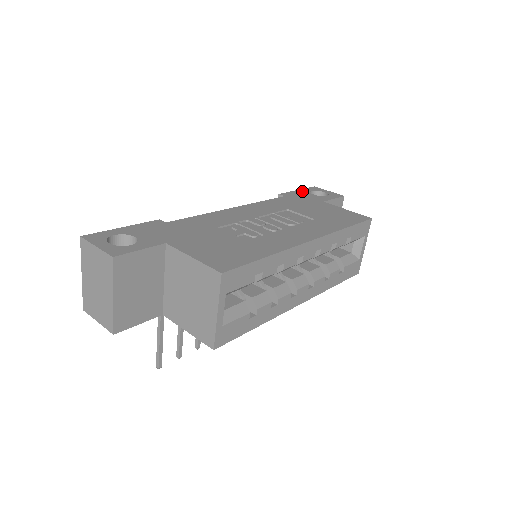
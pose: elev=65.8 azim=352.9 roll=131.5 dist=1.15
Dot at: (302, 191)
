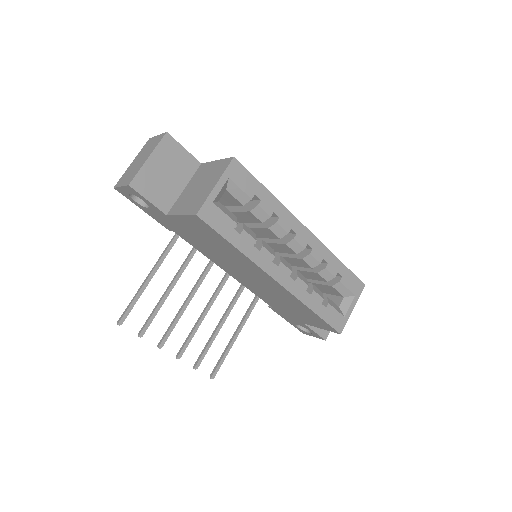
Dot at: occluded
